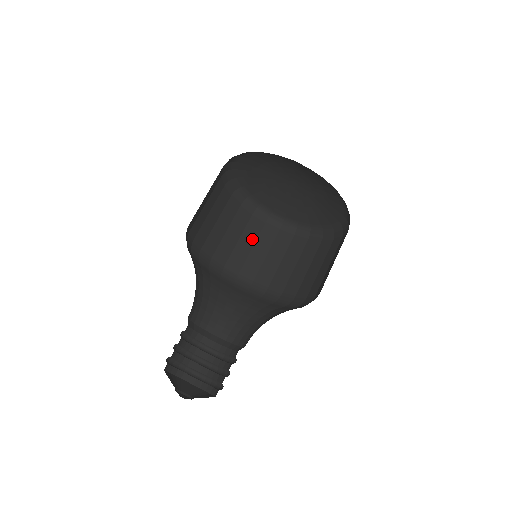
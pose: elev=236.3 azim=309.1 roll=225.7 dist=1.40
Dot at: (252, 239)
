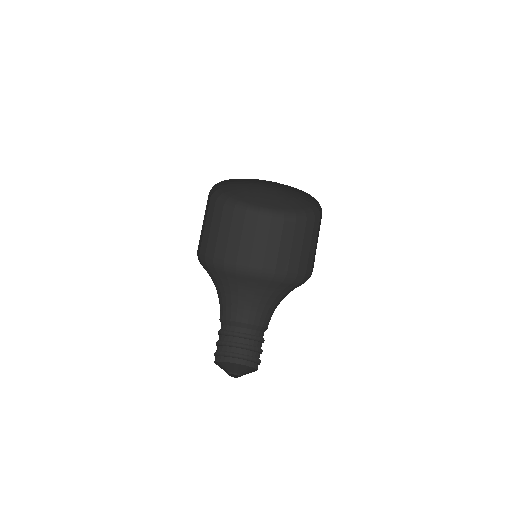
Dot at: (239, 231)
